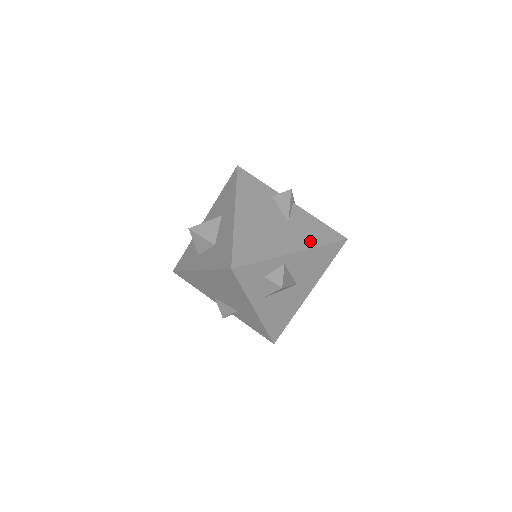
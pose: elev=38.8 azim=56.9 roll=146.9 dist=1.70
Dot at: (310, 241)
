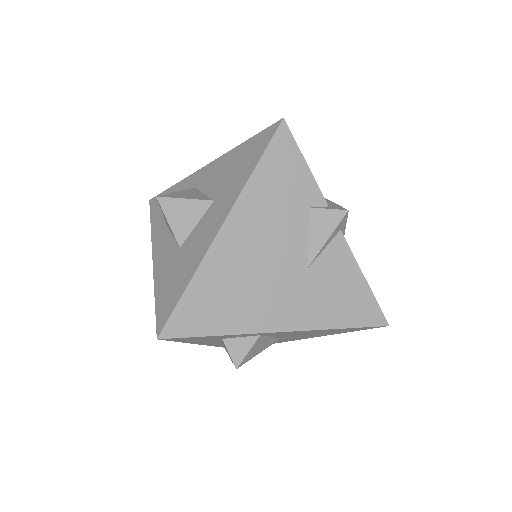
Dot at: (321, 316)
